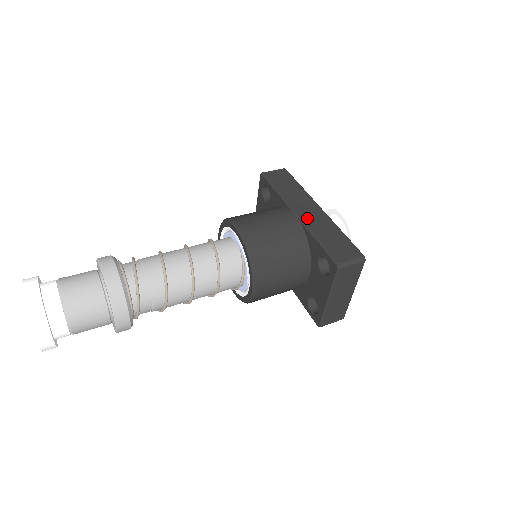
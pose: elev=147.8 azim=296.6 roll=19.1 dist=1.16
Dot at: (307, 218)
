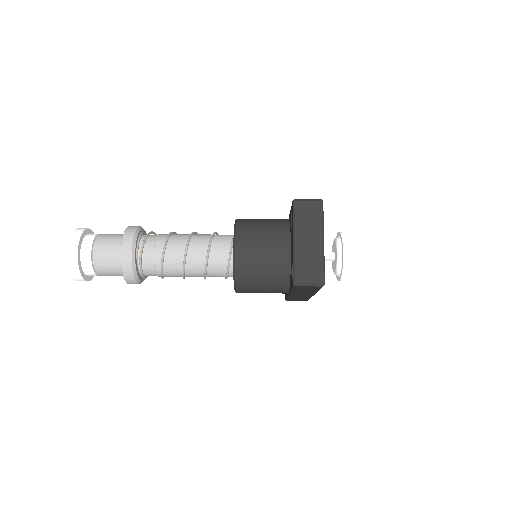
Dot at: occluded
